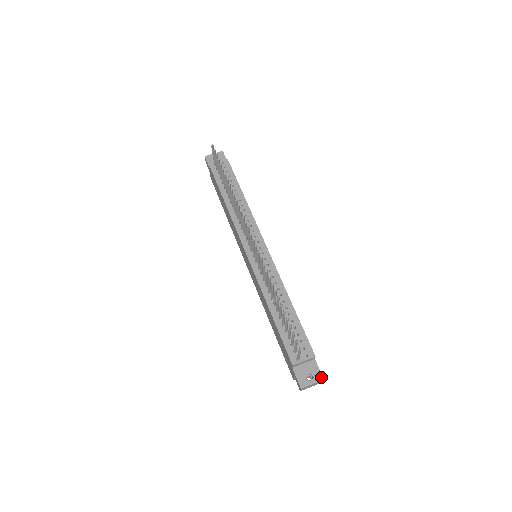
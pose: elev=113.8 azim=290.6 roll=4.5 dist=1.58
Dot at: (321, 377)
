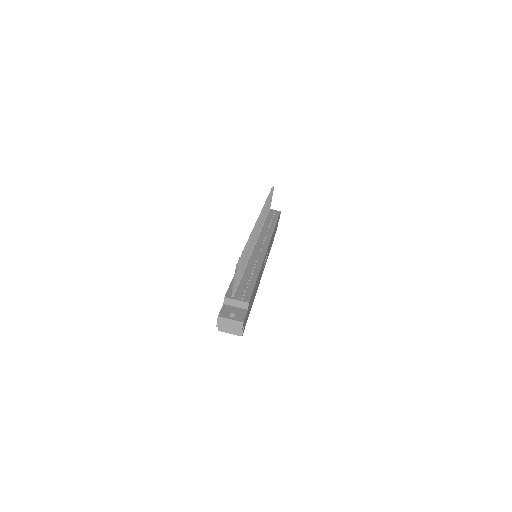
Dot at: (242, 320)
